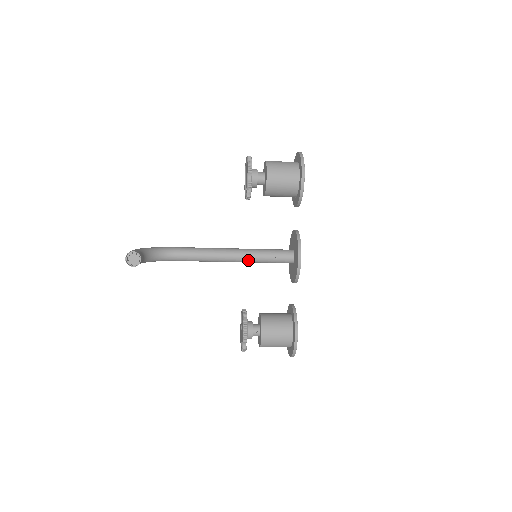
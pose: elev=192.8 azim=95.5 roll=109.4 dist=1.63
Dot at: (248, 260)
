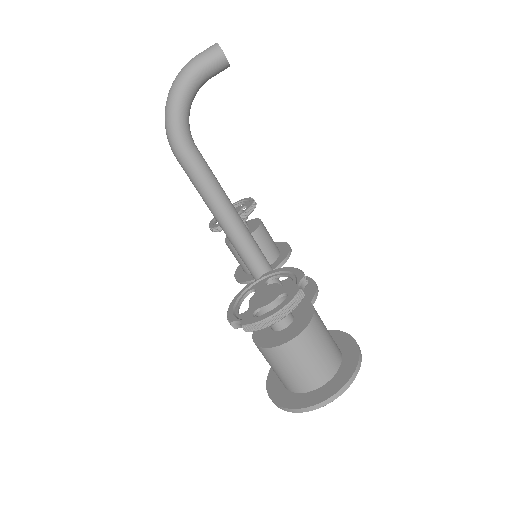
Dot at: (255, 245)
